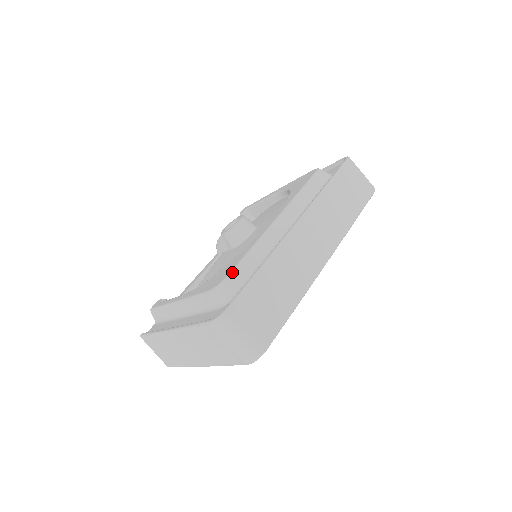
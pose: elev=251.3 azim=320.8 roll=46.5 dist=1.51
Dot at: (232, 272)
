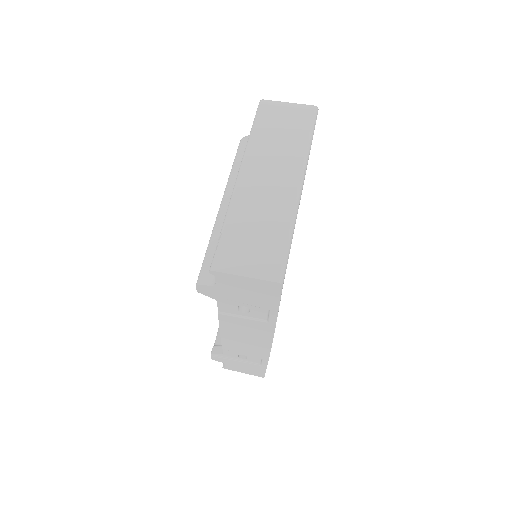
Dot at: occluded
